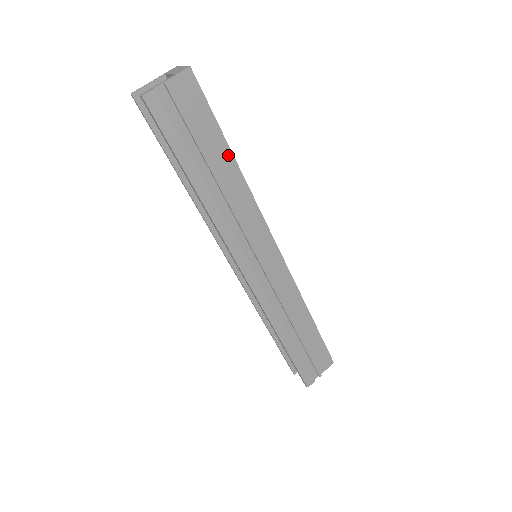
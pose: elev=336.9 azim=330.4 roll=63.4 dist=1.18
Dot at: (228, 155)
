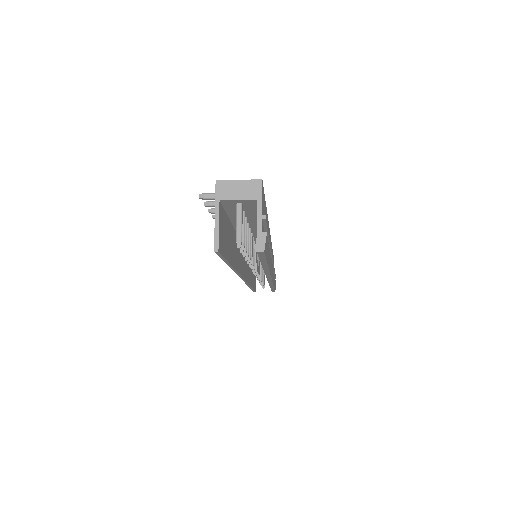
Dot at: (266, 215)
